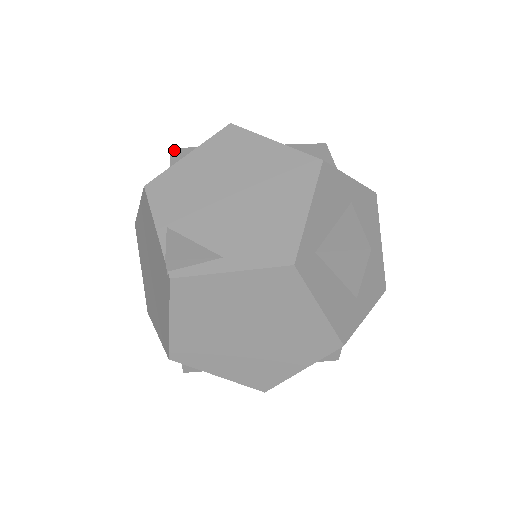
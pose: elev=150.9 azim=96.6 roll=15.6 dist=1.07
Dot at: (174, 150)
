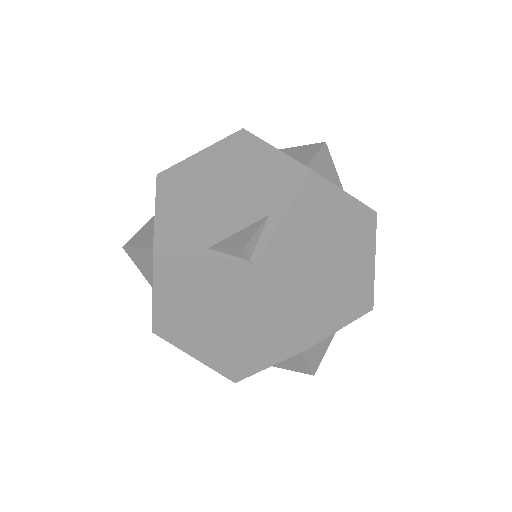
Dot at: (127, 245)
